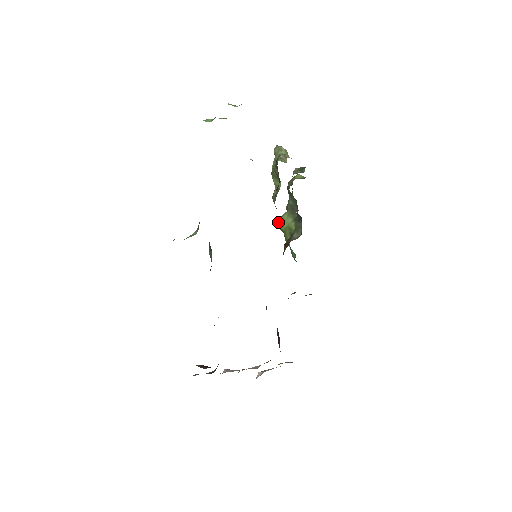
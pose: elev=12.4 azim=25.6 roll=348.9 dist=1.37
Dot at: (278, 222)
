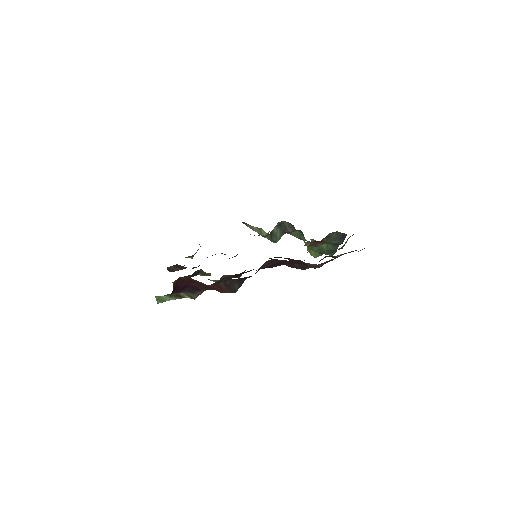
Dot at: occluded
